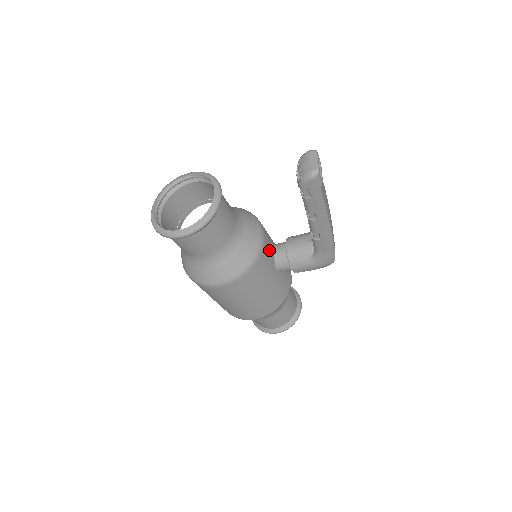
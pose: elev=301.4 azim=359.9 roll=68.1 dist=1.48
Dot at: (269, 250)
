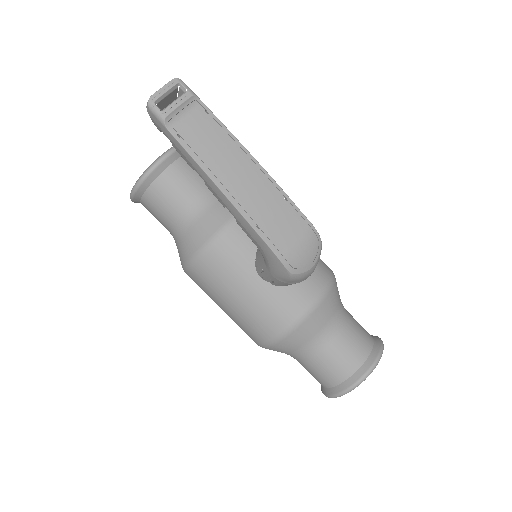
Dot at: (243, 243)
